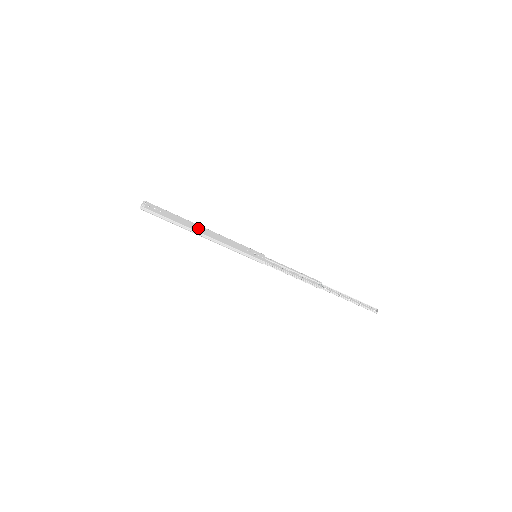
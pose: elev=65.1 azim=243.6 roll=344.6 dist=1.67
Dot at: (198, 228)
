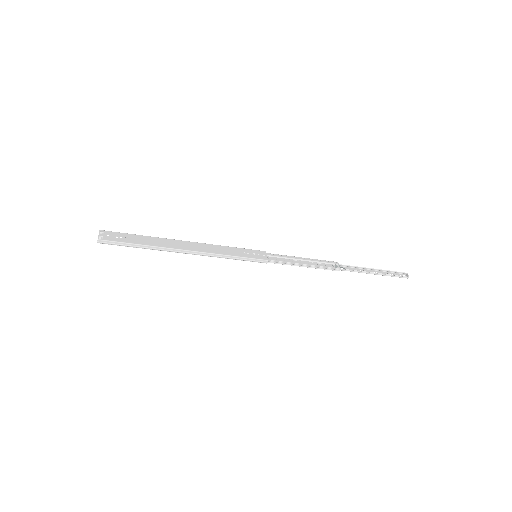
Dot at: (177, 244)
